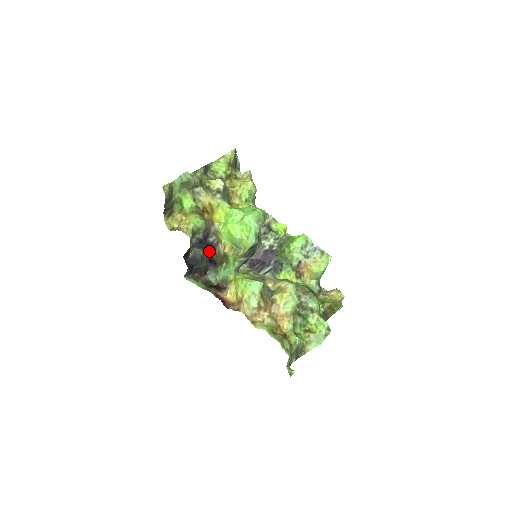
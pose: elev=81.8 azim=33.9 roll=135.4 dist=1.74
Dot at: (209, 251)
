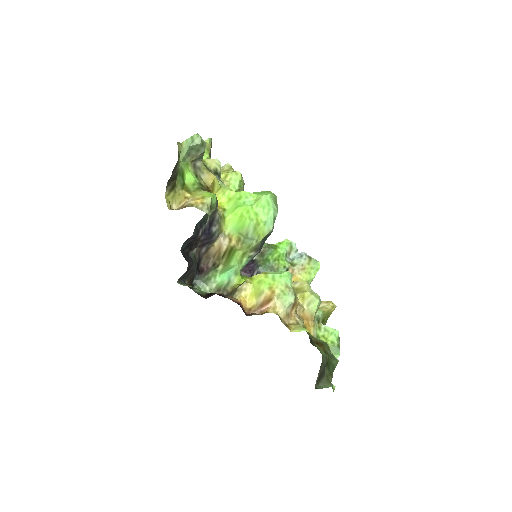
Dot at: (202, 250)
